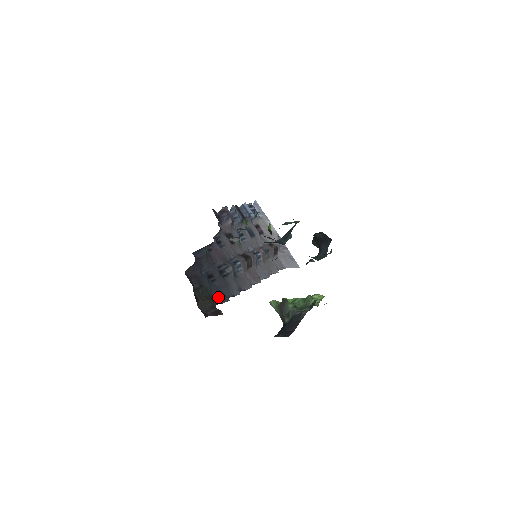
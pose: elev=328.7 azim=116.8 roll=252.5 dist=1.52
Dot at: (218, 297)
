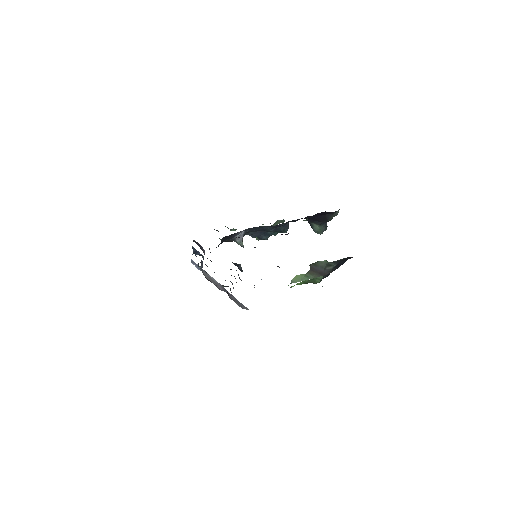
Dot at: occluded
